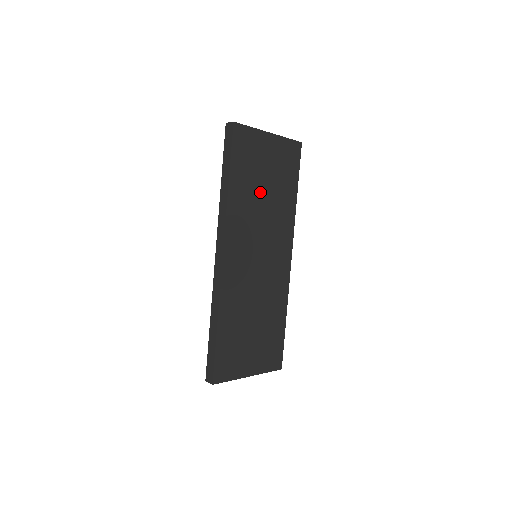
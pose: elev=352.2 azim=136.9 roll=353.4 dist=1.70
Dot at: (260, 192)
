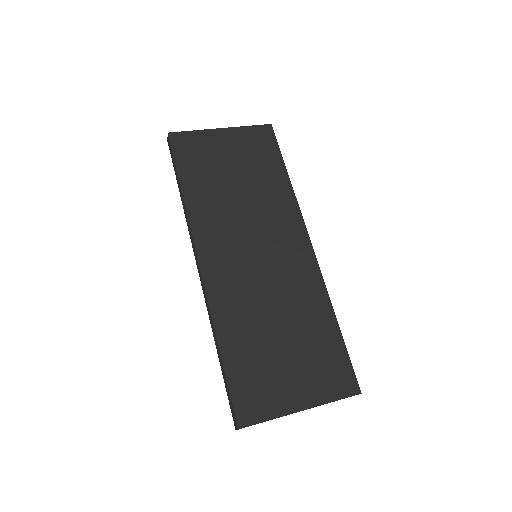
Dot at: (230, 186)
